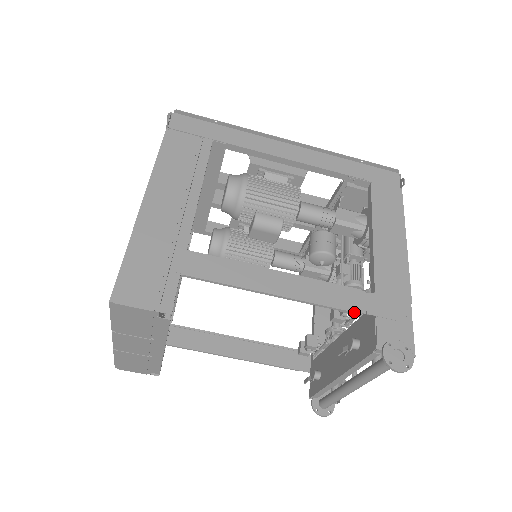
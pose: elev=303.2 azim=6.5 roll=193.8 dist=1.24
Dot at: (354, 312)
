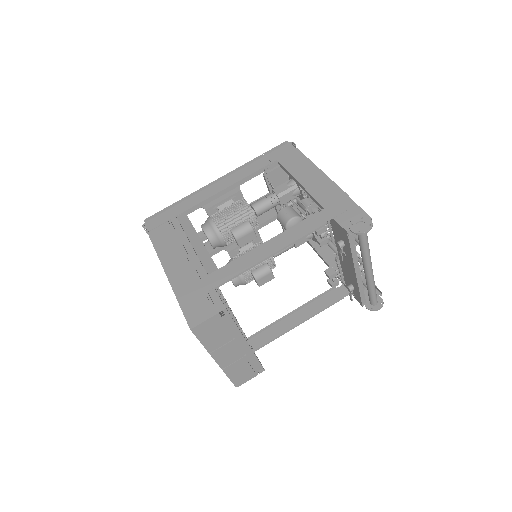
Dot at: (320, 226)
